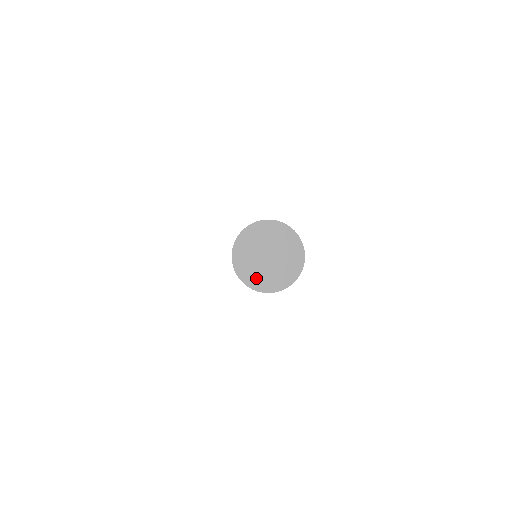
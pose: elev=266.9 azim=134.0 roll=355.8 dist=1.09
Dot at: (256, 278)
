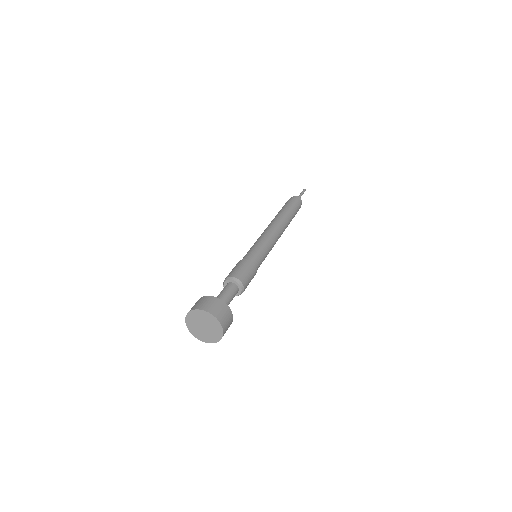
Dot at: (202, 337)
